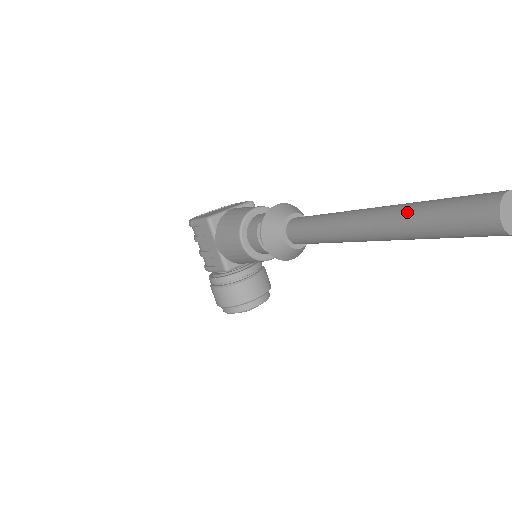
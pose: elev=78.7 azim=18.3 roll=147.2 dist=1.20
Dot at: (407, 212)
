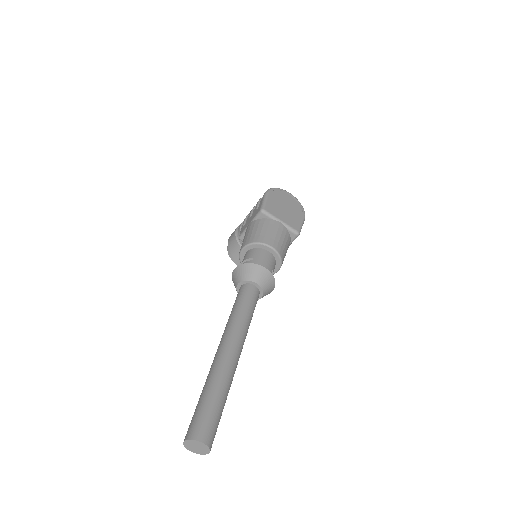
Dot at: (213, 379)
